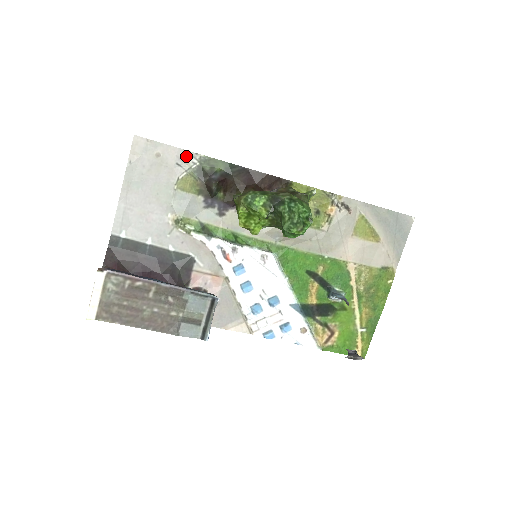
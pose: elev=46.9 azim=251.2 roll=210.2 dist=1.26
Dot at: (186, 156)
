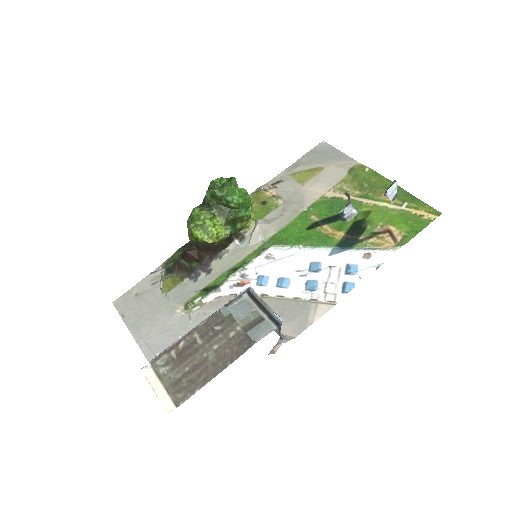
Dot at: (153, 276)
